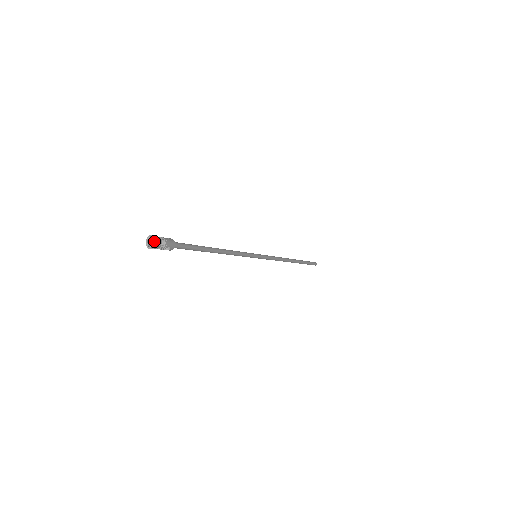
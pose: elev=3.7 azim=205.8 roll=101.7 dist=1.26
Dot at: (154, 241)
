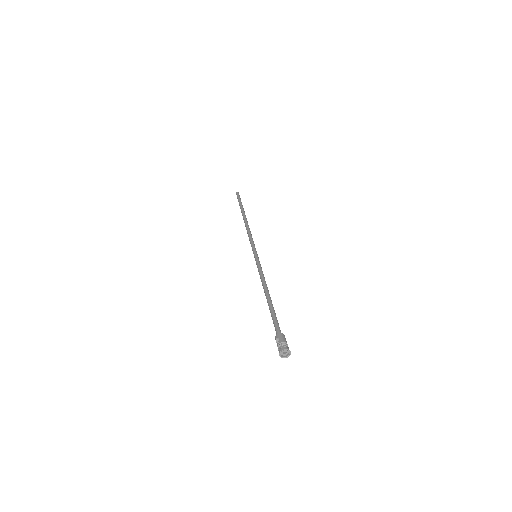
Dot at: (285, 352)
